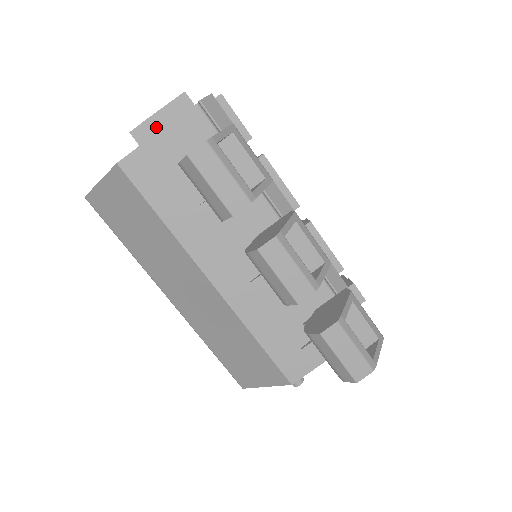
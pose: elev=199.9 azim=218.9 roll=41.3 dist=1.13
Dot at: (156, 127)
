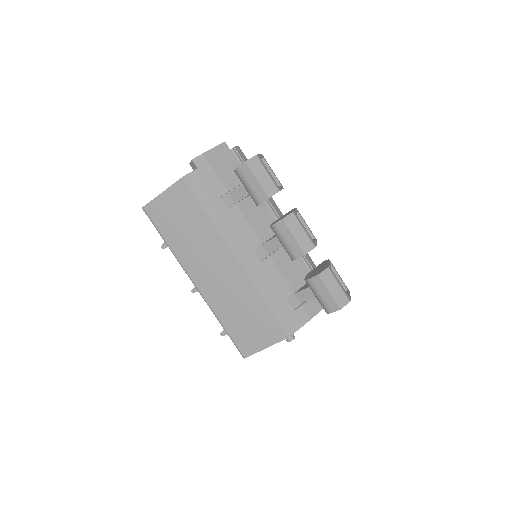
Dot at: (208, 158)
